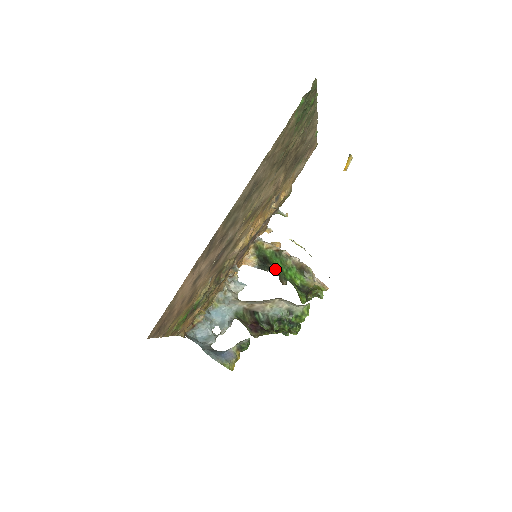
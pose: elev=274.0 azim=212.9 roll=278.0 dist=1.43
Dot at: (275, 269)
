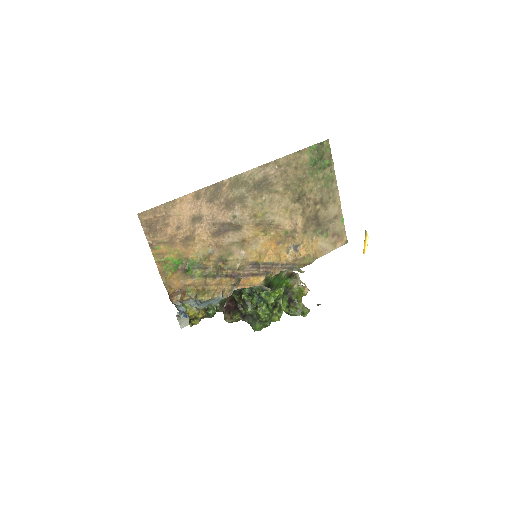
Dot at: occluded
